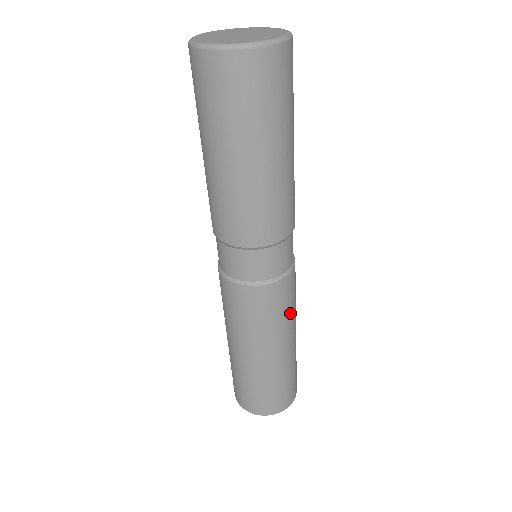
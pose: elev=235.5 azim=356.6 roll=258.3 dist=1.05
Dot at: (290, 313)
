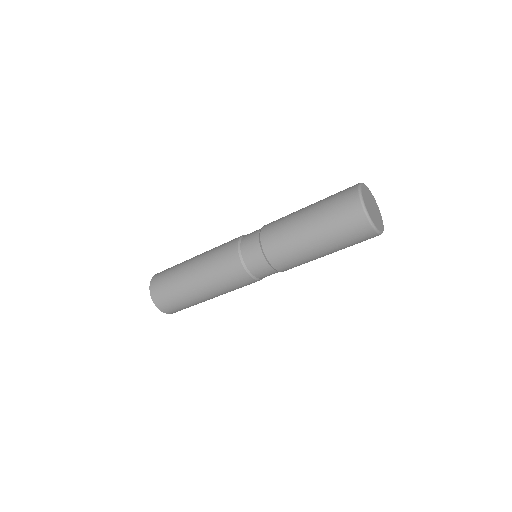
Dot at: occluded
